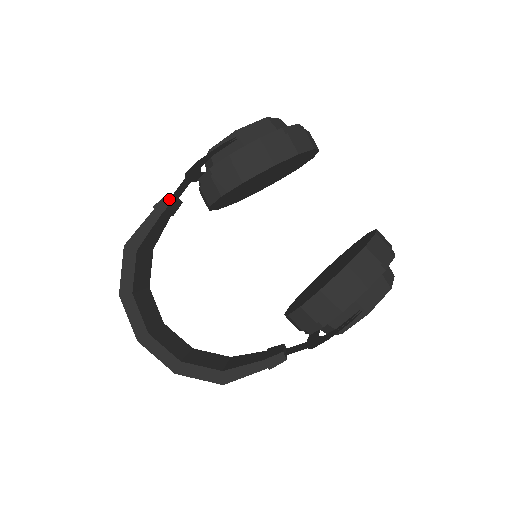
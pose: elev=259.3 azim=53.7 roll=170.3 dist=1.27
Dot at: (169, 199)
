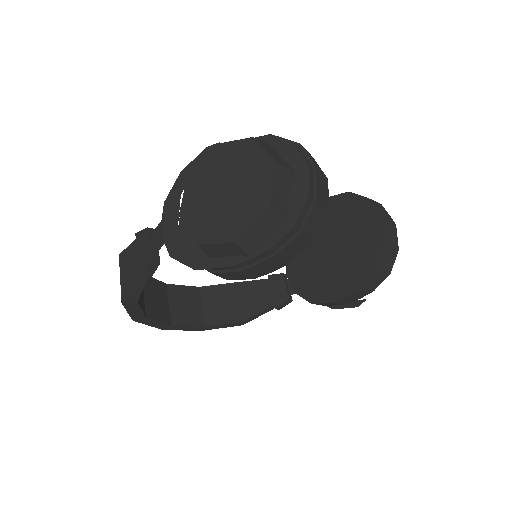
Dot at: (154, 265)
